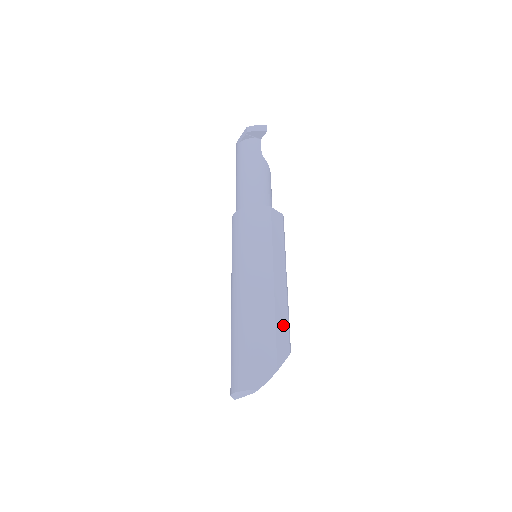
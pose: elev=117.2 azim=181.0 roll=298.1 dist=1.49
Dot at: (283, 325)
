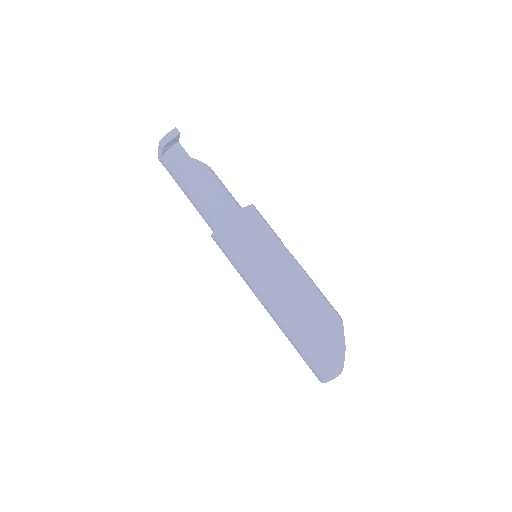
Dot at: (322, 304)
